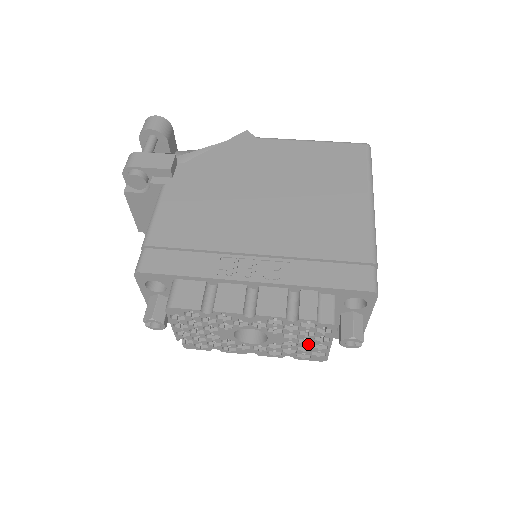
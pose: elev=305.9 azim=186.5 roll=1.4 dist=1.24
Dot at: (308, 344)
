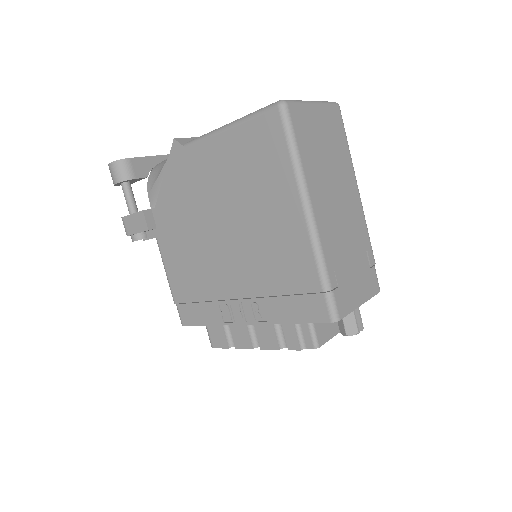
Dot at: occluded
